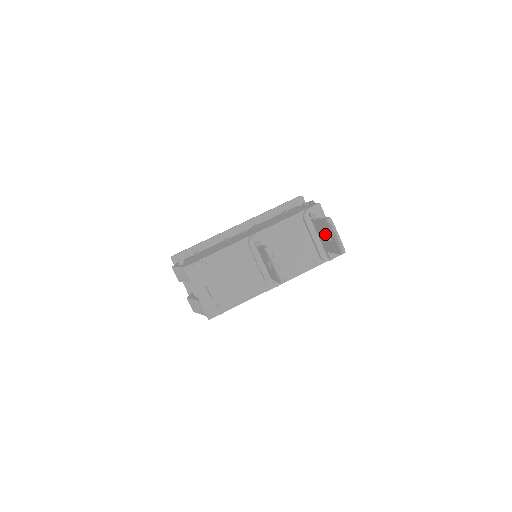
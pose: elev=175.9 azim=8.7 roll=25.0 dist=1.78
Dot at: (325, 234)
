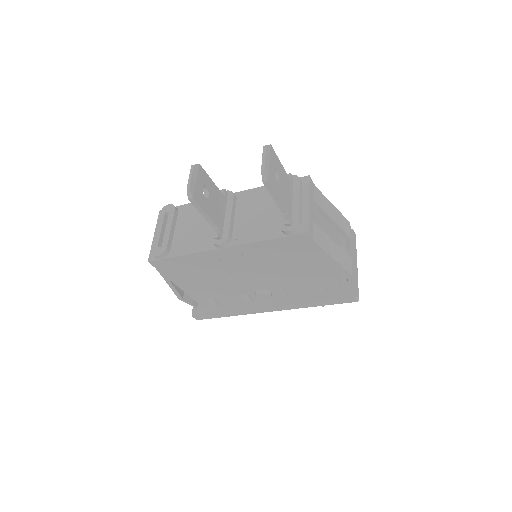
Dot at: occluded
